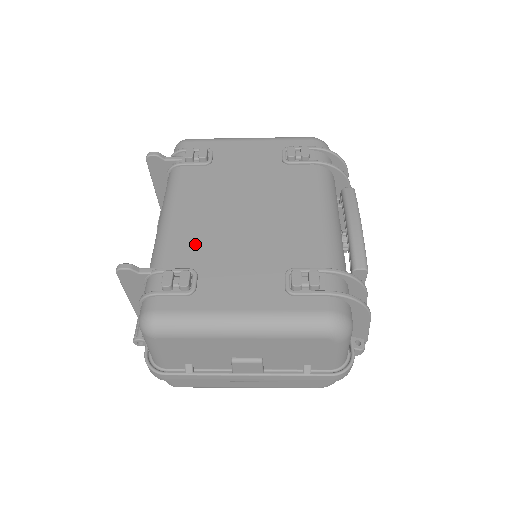
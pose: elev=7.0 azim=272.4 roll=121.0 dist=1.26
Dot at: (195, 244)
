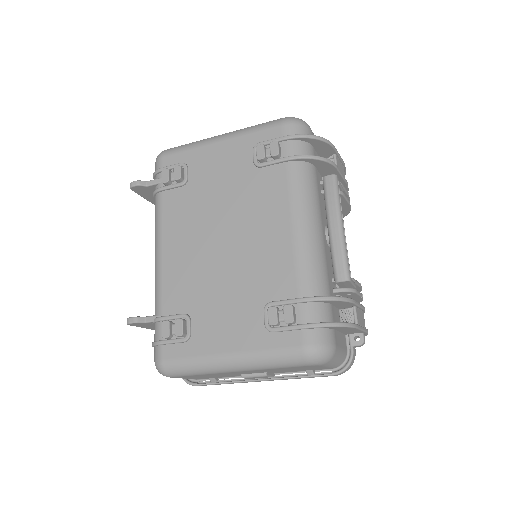
Dot at: (185, 285)
